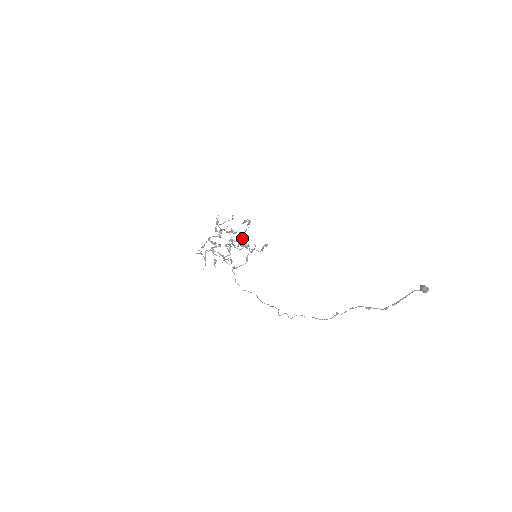
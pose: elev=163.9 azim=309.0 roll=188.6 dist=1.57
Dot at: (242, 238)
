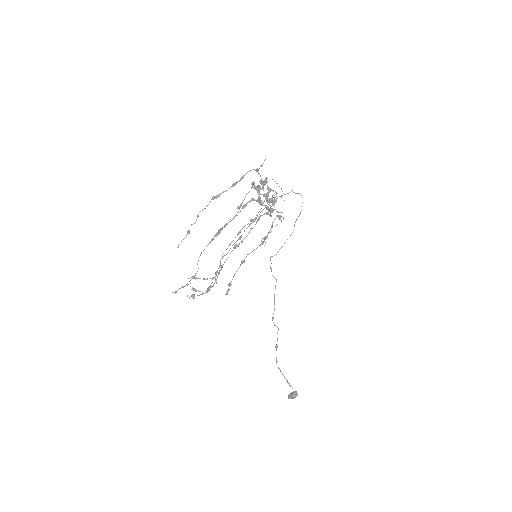
Dot at: (203, 279)
